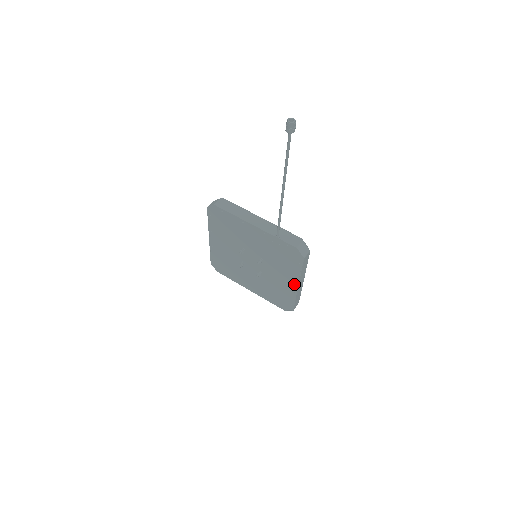
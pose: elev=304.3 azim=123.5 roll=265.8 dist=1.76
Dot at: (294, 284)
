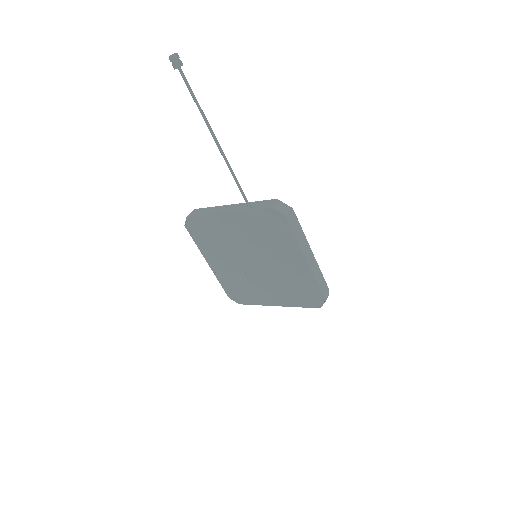
Dot at: (301, 261)
